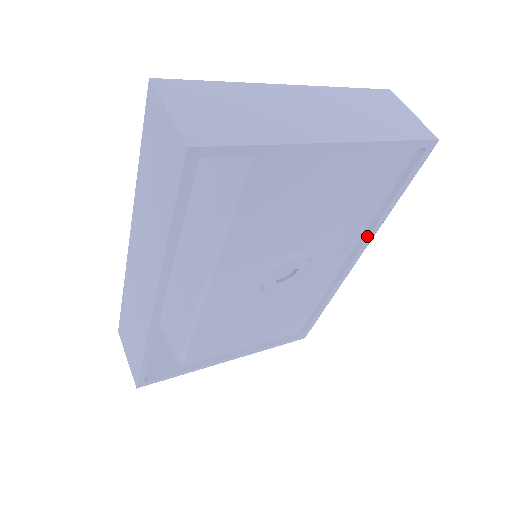
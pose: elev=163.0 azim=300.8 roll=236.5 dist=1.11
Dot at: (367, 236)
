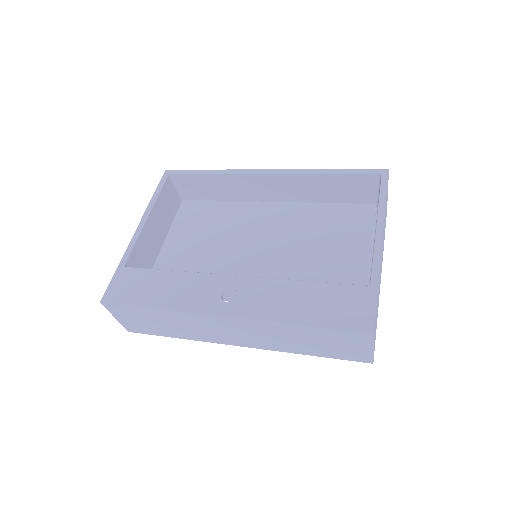
Dot at: occluded
